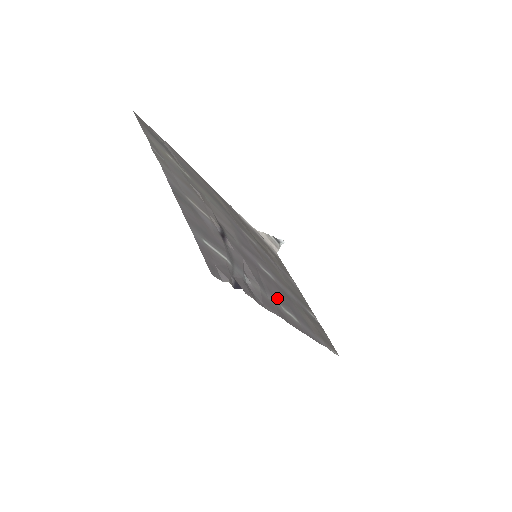
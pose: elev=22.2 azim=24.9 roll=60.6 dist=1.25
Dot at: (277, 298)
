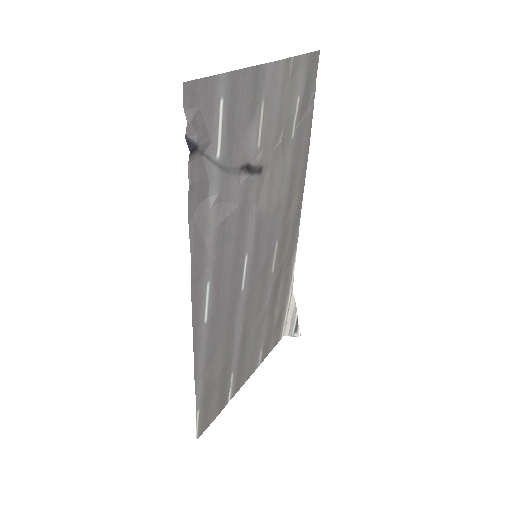
Dot at: (217, 277)
